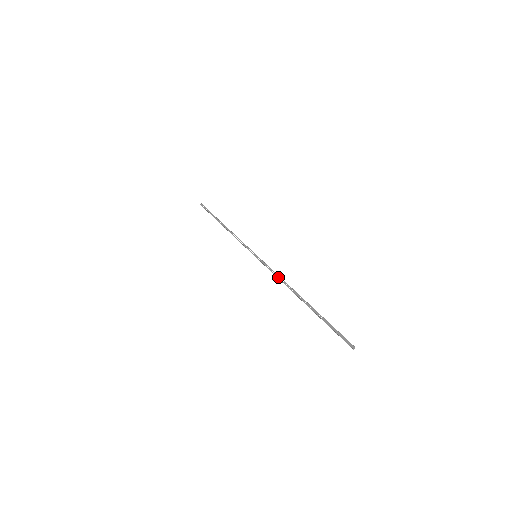
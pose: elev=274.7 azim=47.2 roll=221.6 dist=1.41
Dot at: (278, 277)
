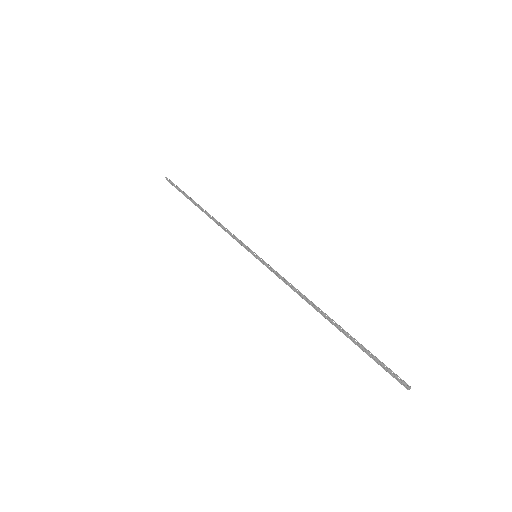
Dot at: (291, 288)
